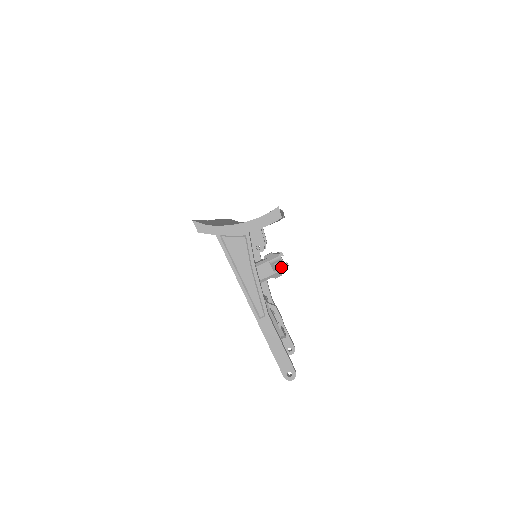
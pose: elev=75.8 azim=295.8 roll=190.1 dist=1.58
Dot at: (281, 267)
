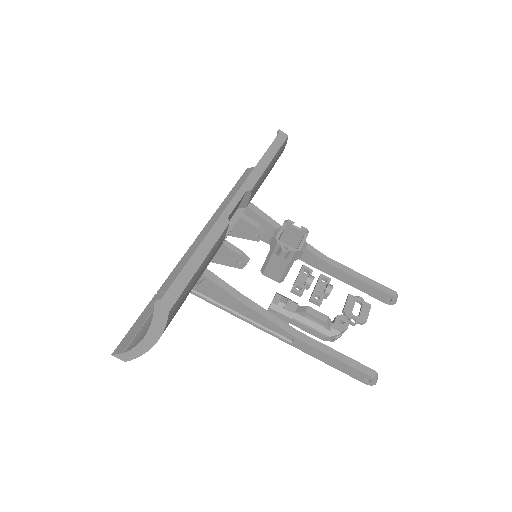
Dot at: (289, 253)
